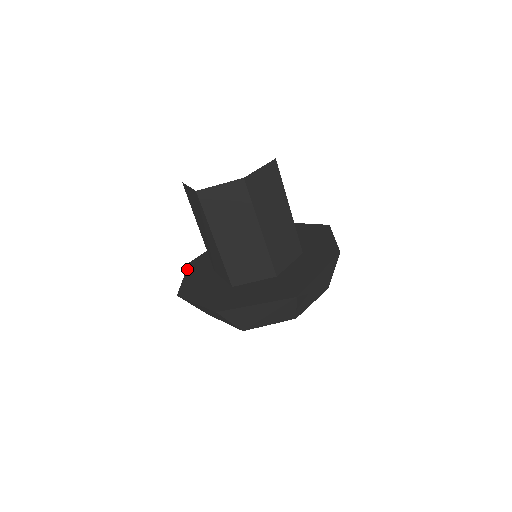
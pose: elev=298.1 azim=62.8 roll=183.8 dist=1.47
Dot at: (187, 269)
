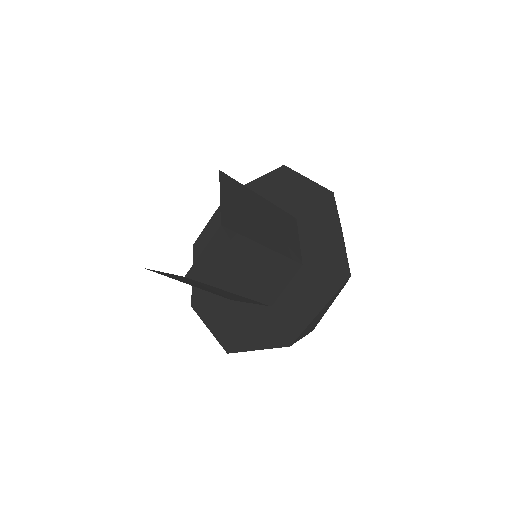
Dot at: (199, 316)
